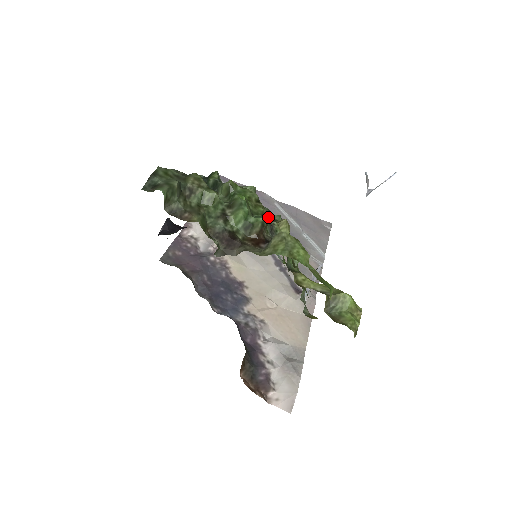
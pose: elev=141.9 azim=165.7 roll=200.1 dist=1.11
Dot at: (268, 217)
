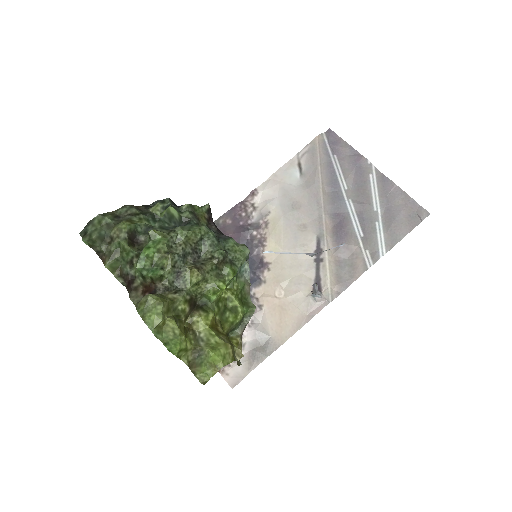
Dot at: (170, 268)
